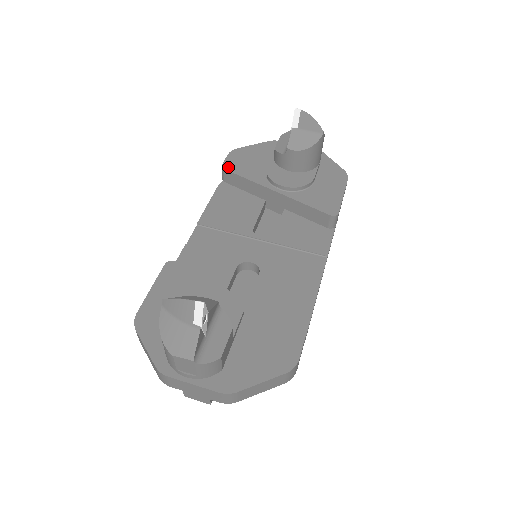
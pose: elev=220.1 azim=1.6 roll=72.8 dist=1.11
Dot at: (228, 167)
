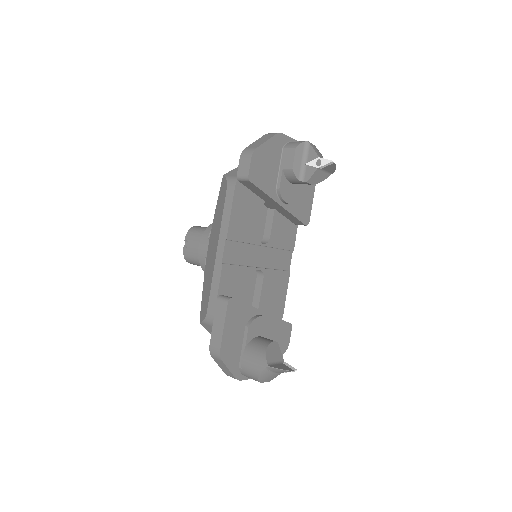
Dot at: (253, 179)
